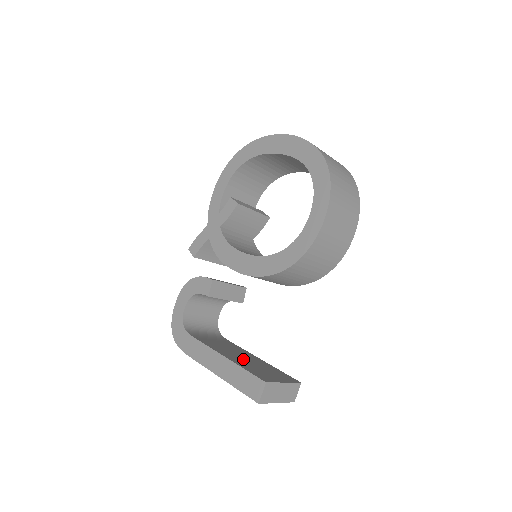
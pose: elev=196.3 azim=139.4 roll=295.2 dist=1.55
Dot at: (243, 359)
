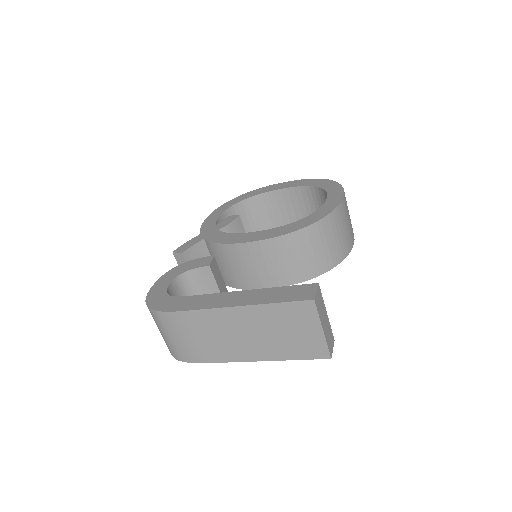
Dot at: occluded
